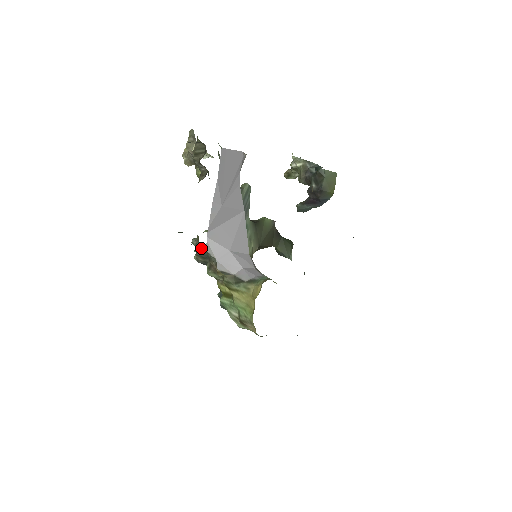
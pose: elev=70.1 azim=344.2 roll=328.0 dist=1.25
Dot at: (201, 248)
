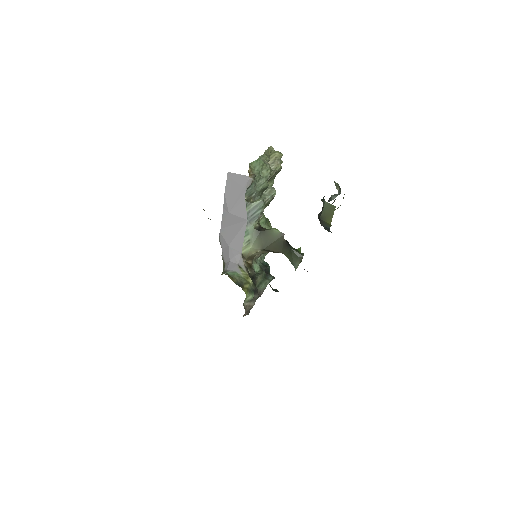
Dot at: occluded
